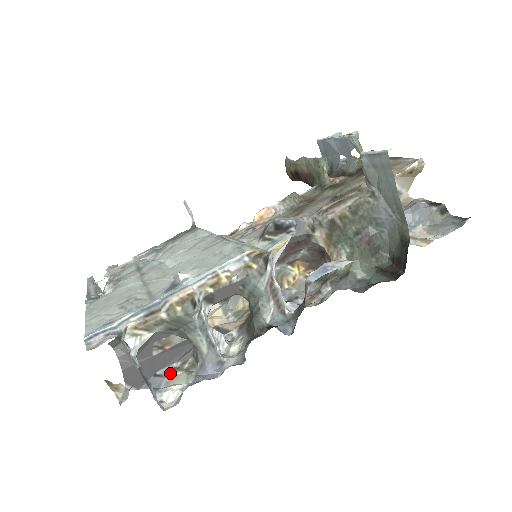
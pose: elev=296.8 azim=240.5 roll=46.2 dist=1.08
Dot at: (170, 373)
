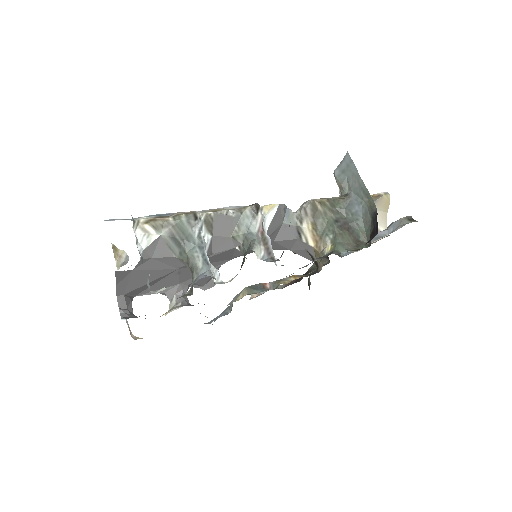
Dot at: occluded
